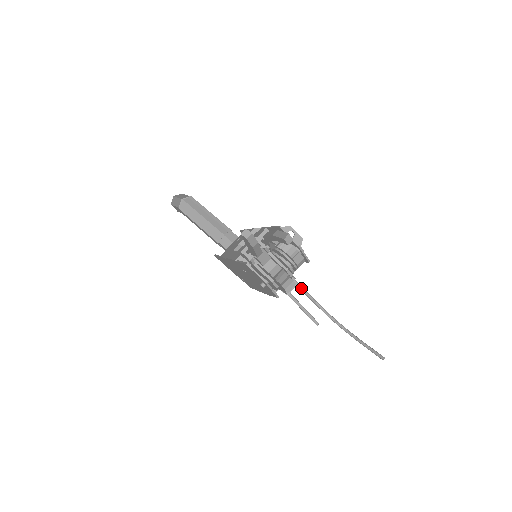
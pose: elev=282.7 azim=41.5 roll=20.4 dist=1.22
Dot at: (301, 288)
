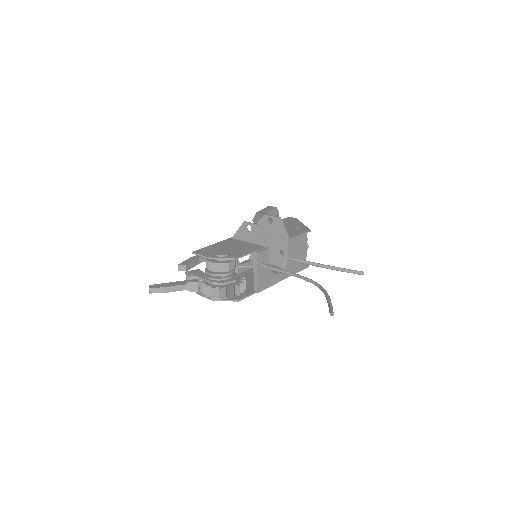
Dot at: (276, 270)
